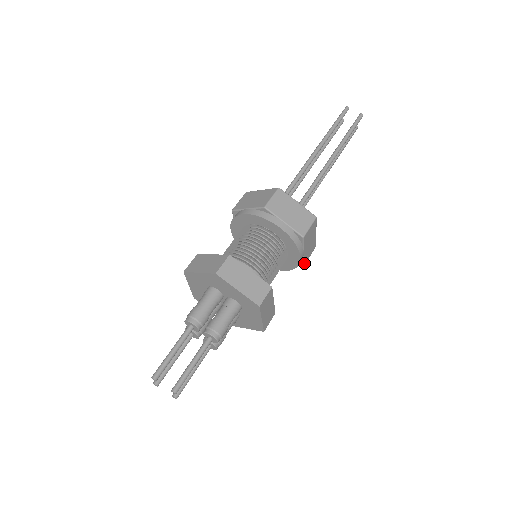
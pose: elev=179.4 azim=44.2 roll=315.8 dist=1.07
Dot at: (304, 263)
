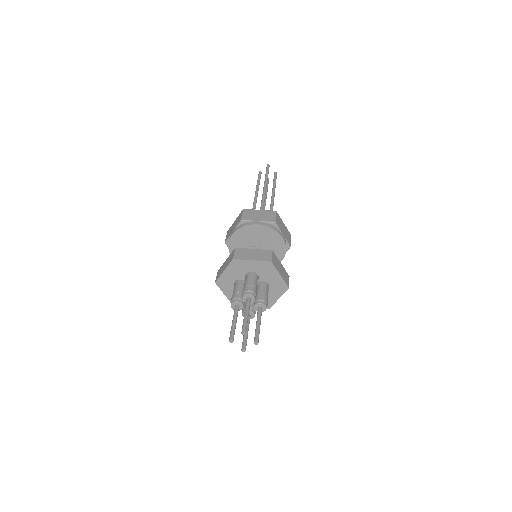
Dot at: occluded
